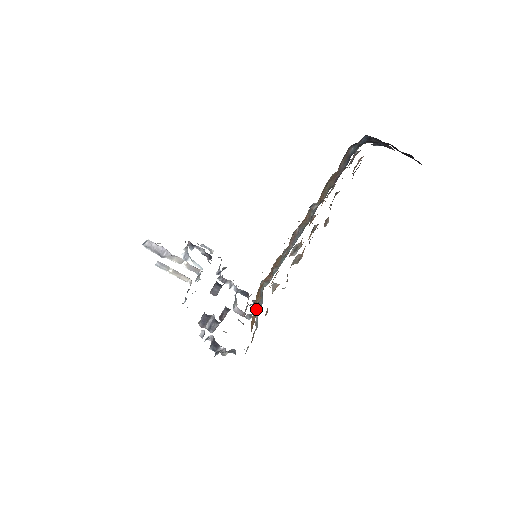
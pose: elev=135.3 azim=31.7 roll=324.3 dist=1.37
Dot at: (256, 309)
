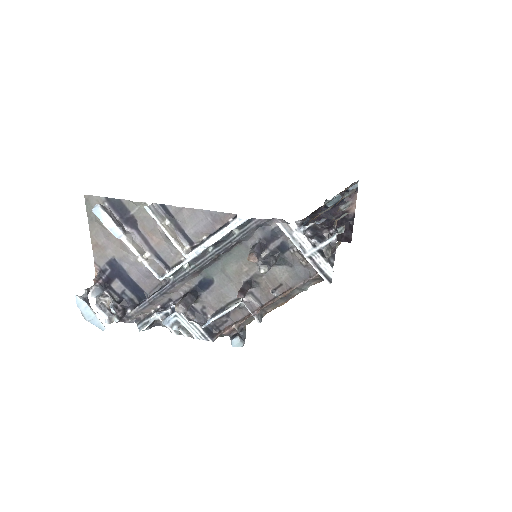
Dot at: (242, 339)
